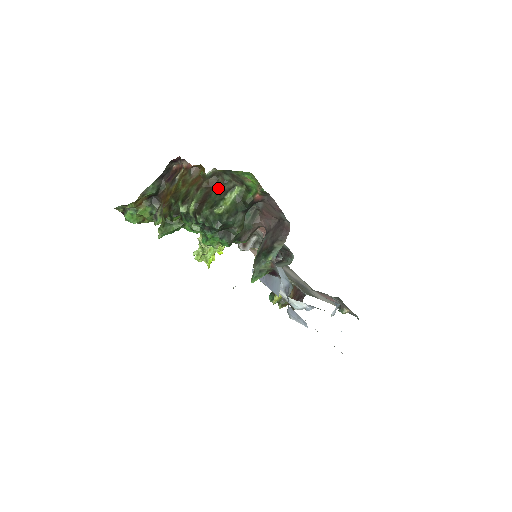
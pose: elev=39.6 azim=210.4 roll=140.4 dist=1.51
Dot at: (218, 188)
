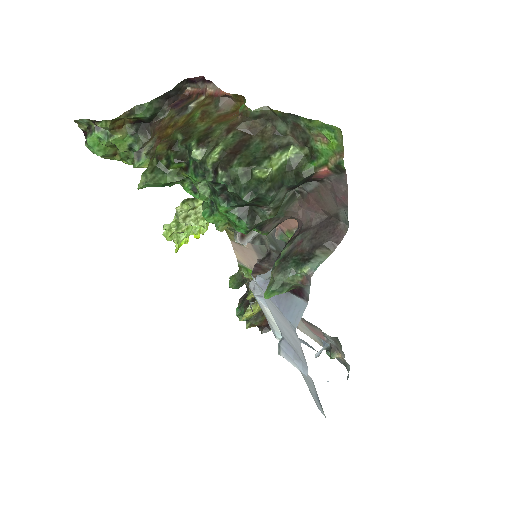
Dot at: (263, 139)
